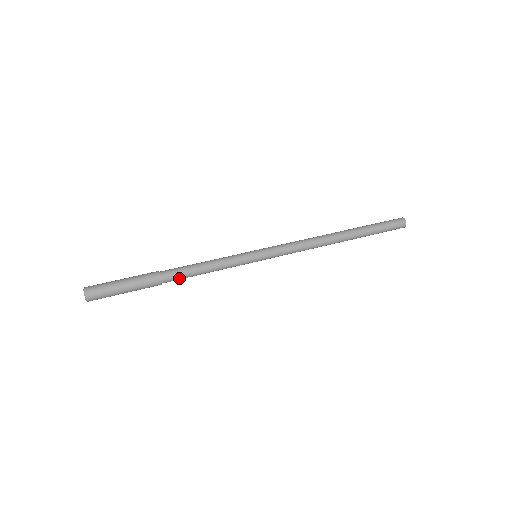
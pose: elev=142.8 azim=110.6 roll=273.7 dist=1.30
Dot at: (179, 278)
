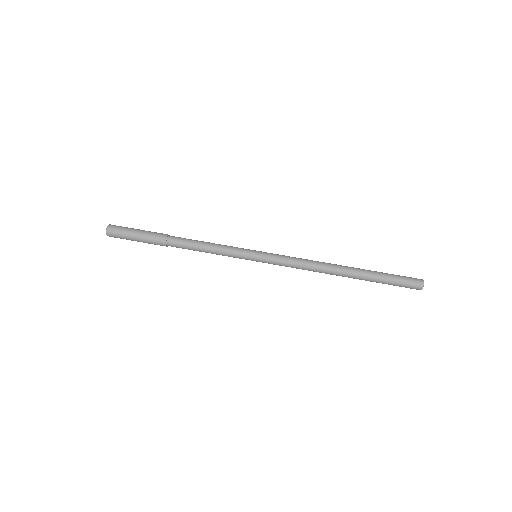
Dot at: (182, 248)
